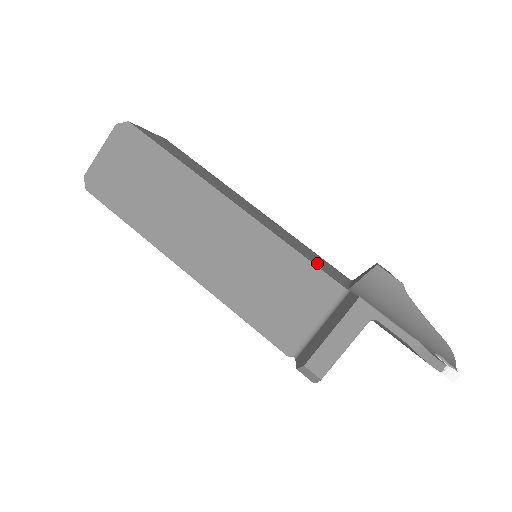
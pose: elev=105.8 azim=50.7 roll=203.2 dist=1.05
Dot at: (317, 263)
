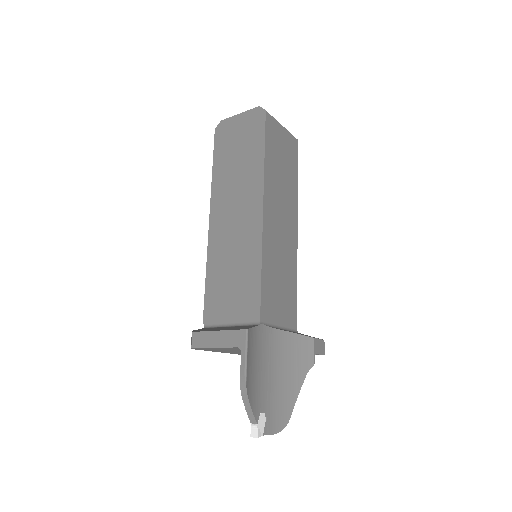
Dot at: (270, 293)
